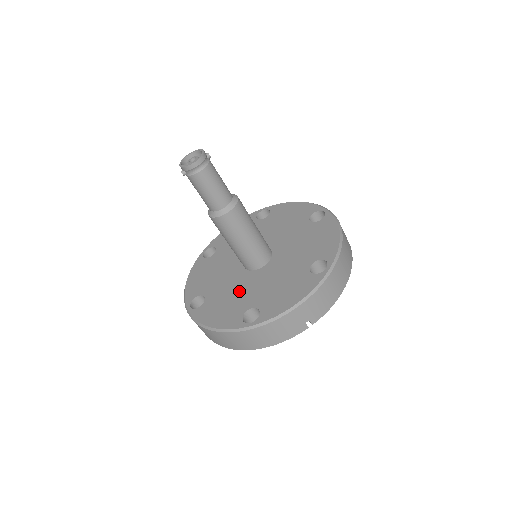
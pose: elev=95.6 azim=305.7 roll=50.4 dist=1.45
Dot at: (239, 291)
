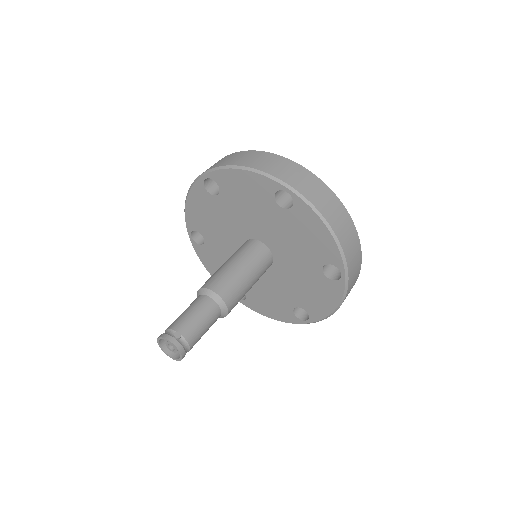
Dot at: (270, 289)
